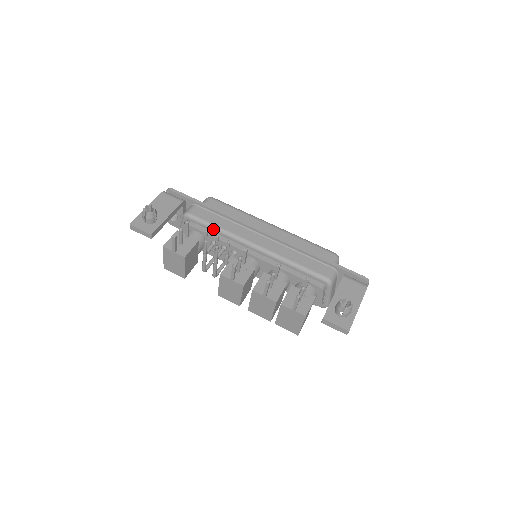
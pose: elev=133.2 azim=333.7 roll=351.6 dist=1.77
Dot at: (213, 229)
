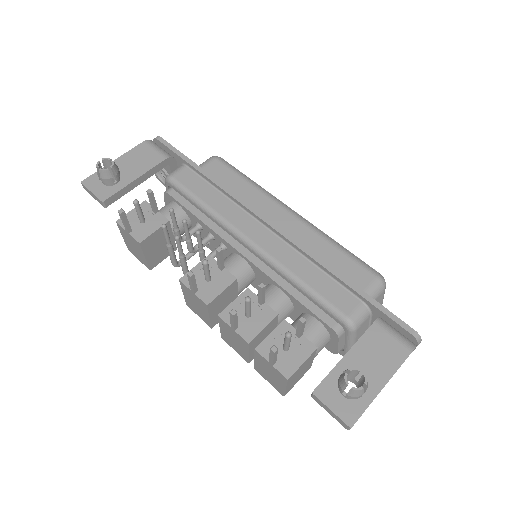
Dot at: (198, 206)
